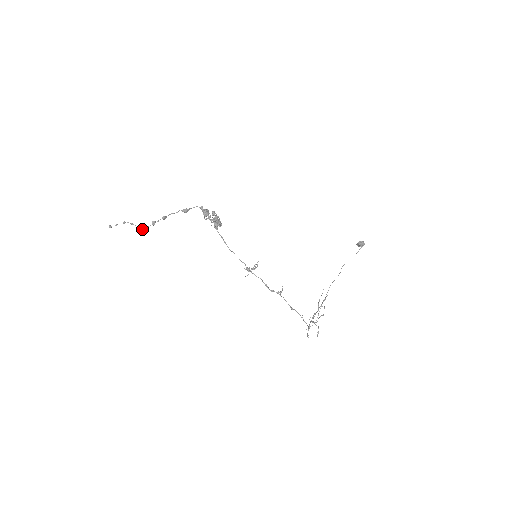
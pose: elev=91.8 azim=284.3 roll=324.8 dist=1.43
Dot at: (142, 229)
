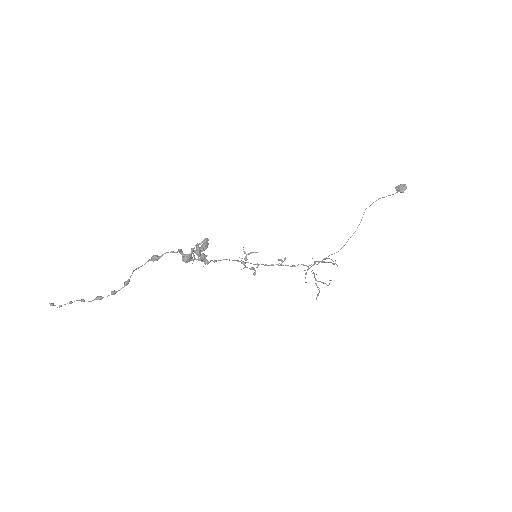
Dot at: occluded
